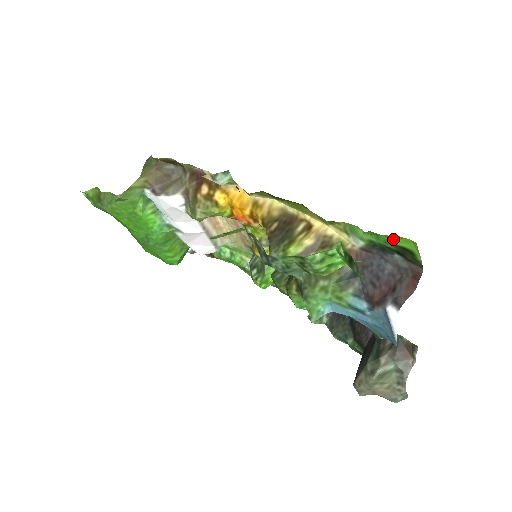
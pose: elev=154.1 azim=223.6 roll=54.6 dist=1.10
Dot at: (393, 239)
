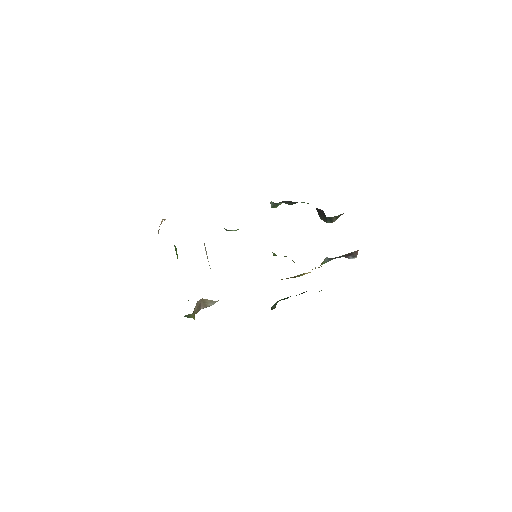
Dot at: occluded
